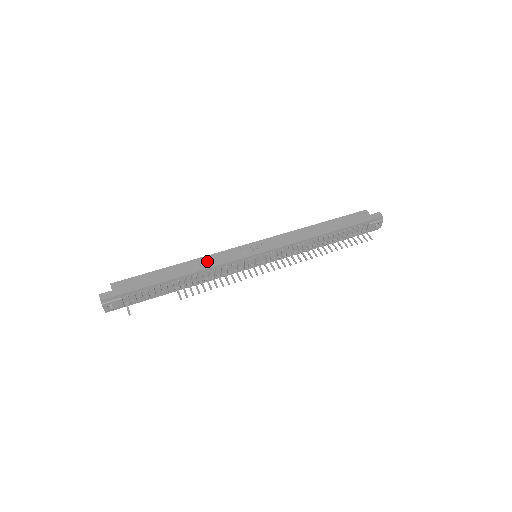
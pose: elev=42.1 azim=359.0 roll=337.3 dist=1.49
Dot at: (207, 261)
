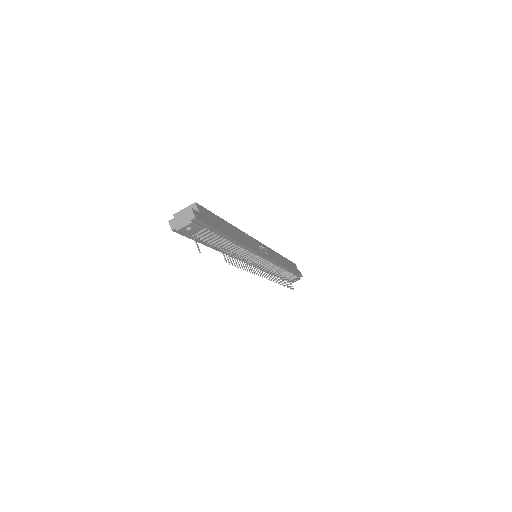
Dot at: (246, 238)
